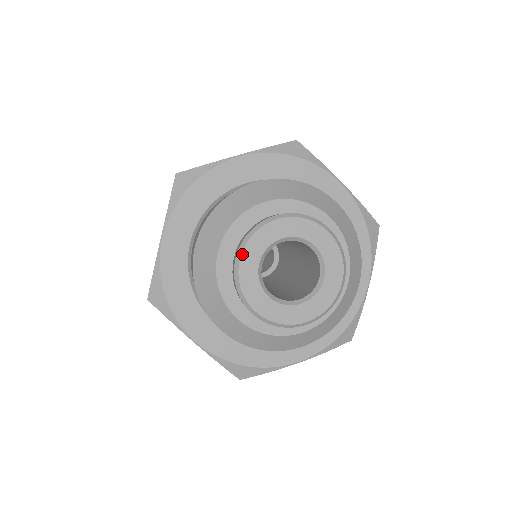
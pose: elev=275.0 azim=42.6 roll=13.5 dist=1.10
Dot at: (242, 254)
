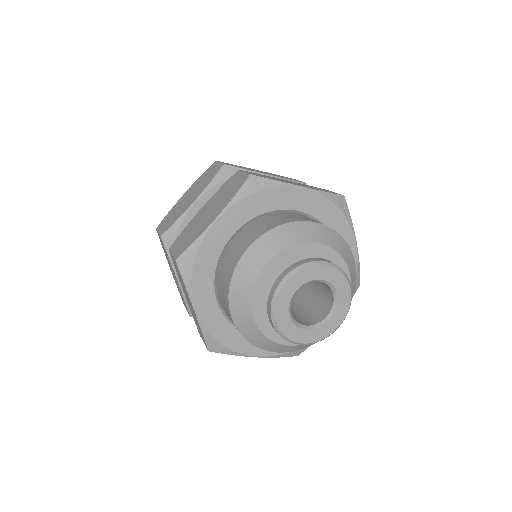
Dot at: (291, 278)
